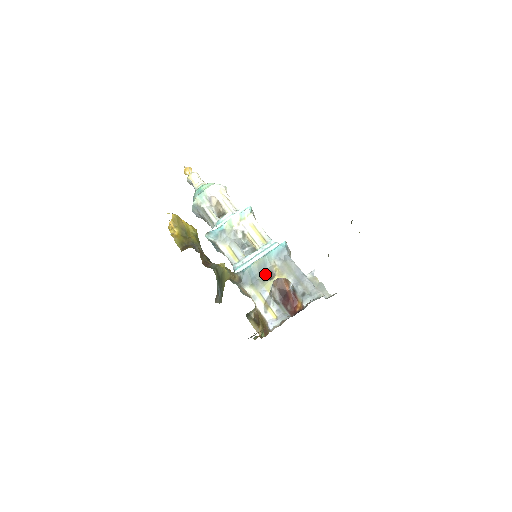
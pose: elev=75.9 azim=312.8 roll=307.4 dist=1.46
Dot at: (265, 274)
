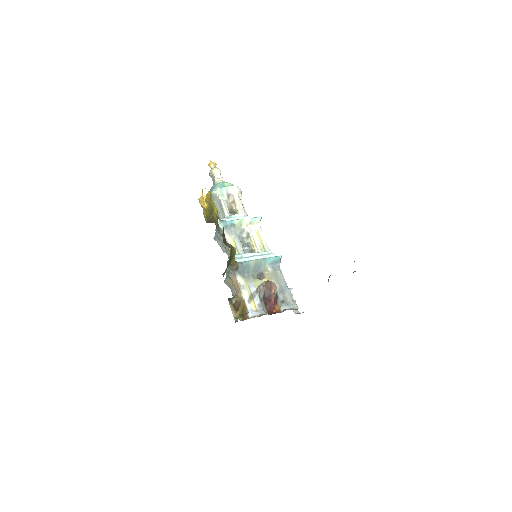
Dot at: (257, 273)
